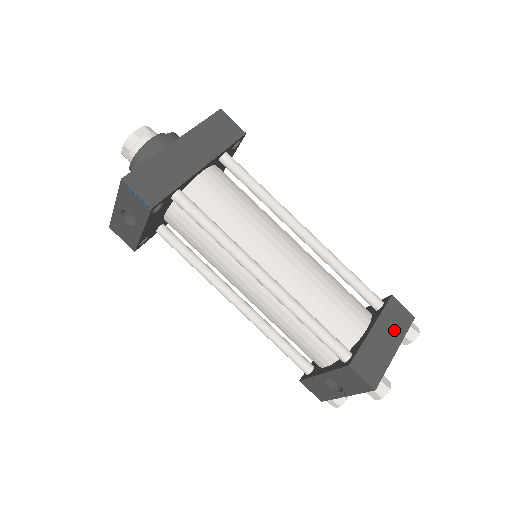
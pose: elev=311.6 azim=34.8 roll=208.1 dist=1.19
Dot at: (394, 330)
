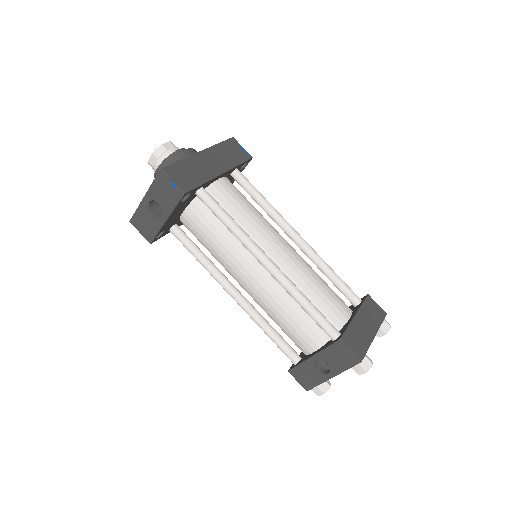
Dot at: (372, 320)
